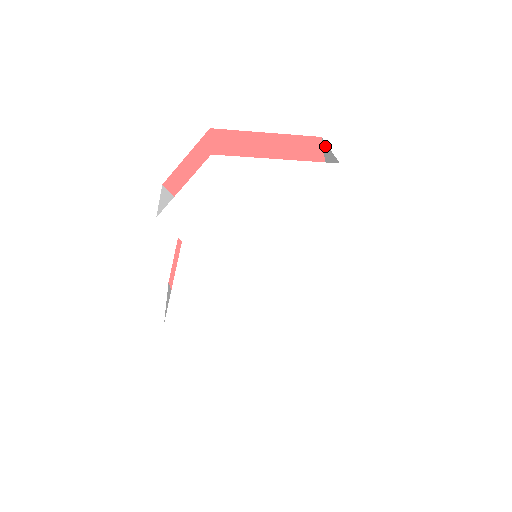
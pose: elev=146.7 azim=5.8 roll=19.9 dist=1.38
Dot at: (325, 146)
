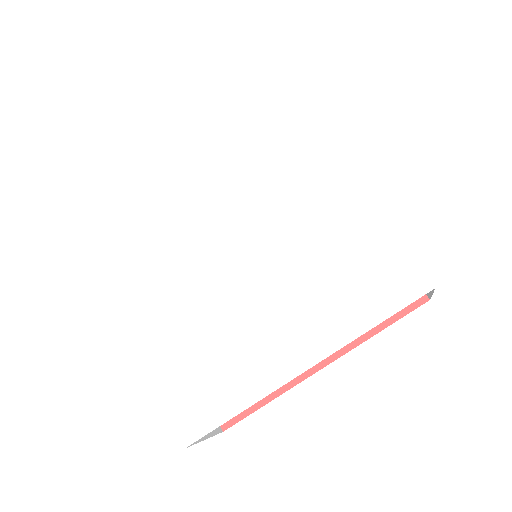
Dot at: occluded
